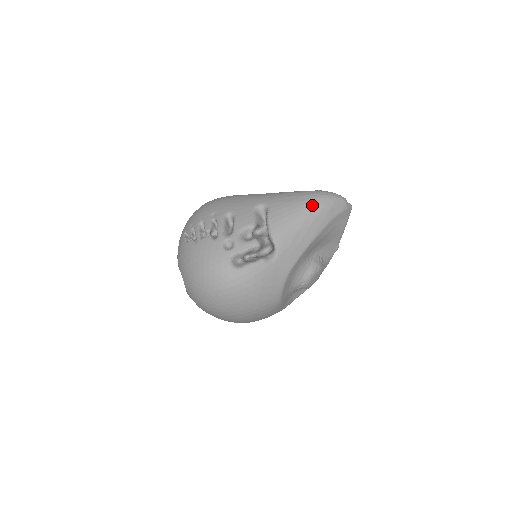
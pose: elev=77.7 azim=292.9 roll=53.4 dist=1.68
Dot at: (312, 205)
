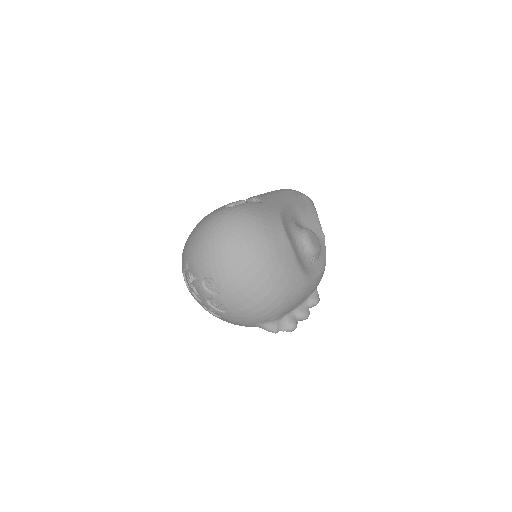
Dot at: occluded
